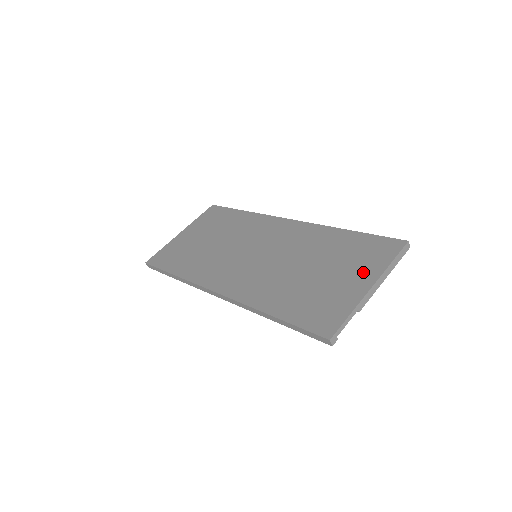
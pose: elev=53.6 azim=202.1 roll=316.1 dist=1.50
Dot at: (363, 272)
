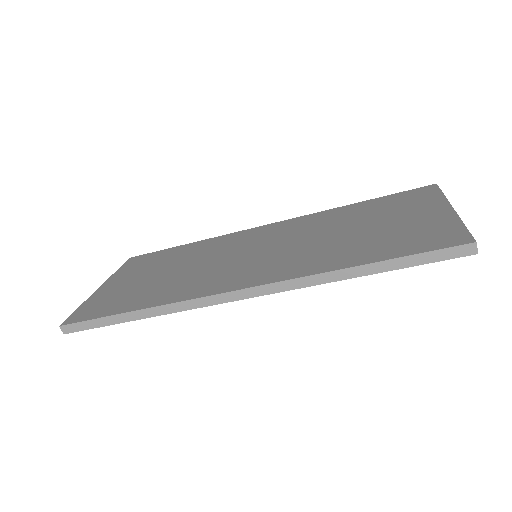
Dot at: (424, 207)
